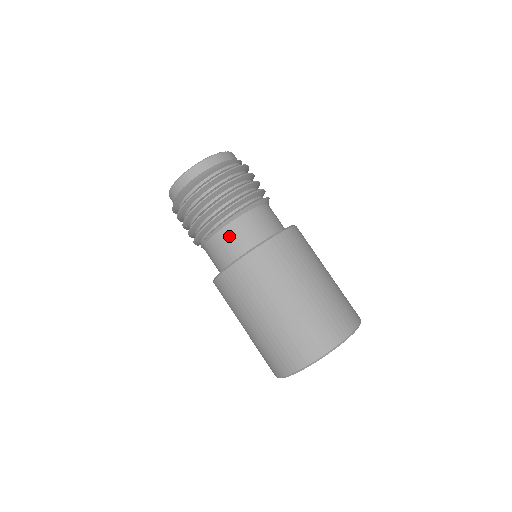
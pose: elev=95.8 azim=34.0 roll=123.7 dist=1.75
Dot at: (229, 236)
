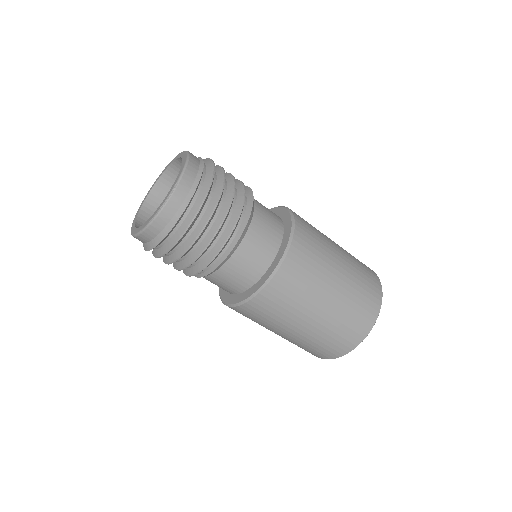
Dot at: (217, 281)
